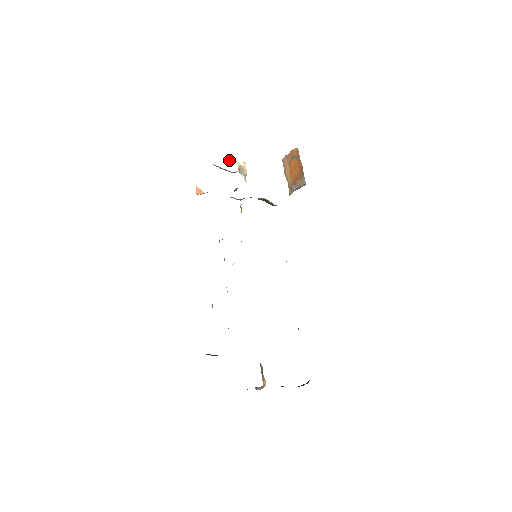
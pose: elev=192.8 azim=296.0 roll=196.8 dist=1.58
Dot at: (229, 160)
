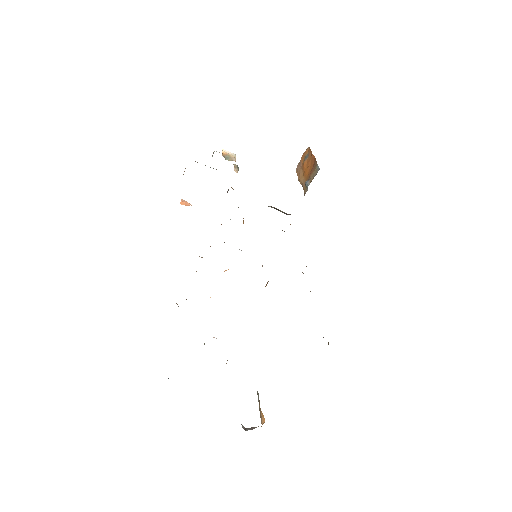
Dot at: (213, 152)
